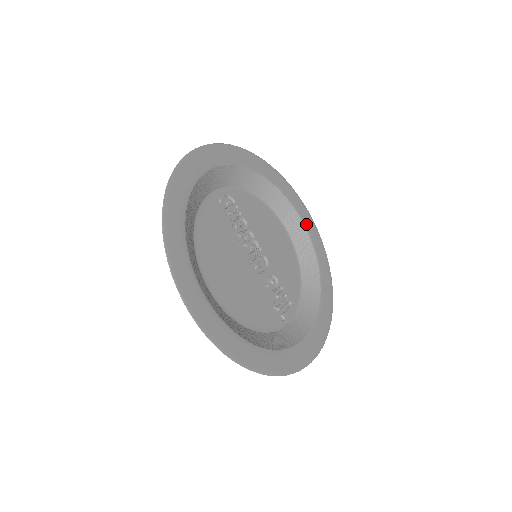
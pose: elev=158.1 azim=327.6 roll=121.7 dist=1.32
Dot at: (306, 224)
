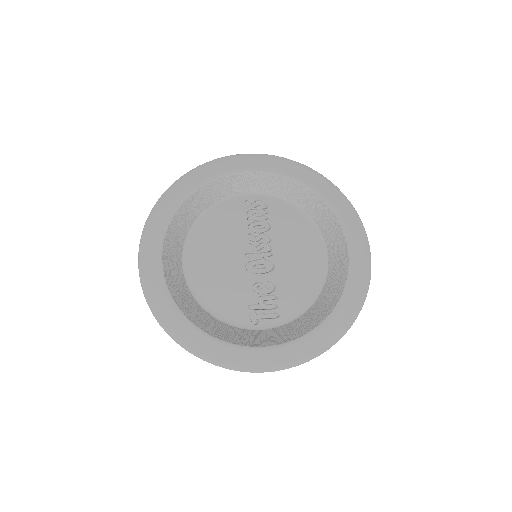
Dot at: (352, 251)
